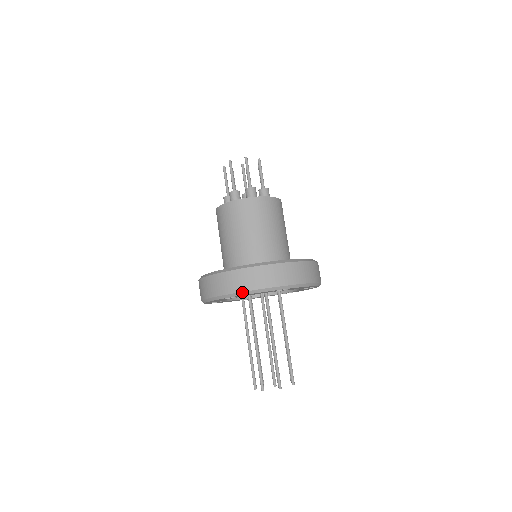
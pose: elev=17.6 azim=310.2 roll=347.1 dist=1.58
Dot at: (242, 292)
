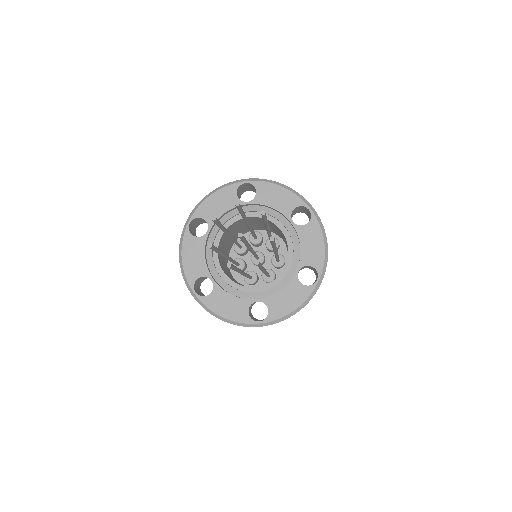
Dot at: (274, 181)
